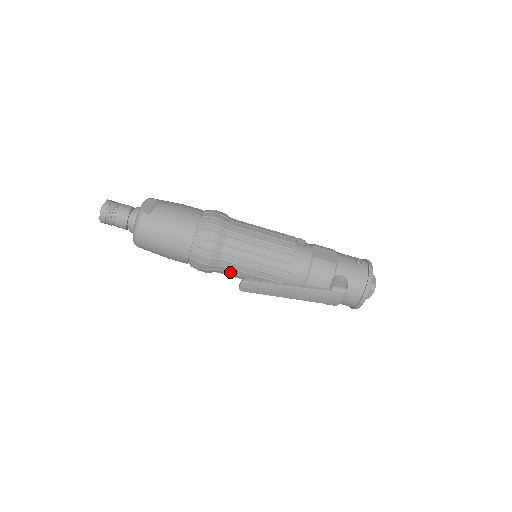
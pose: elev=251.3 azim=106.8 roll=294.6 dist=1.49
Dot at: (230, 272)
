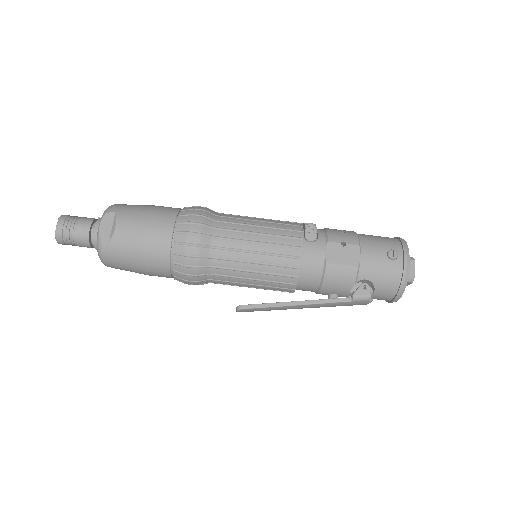
Dot at: occluded
